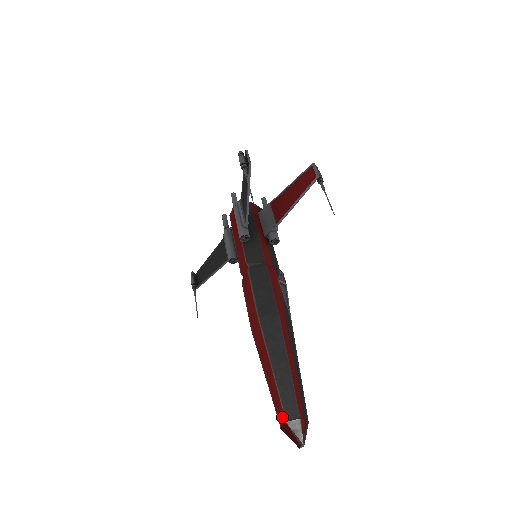
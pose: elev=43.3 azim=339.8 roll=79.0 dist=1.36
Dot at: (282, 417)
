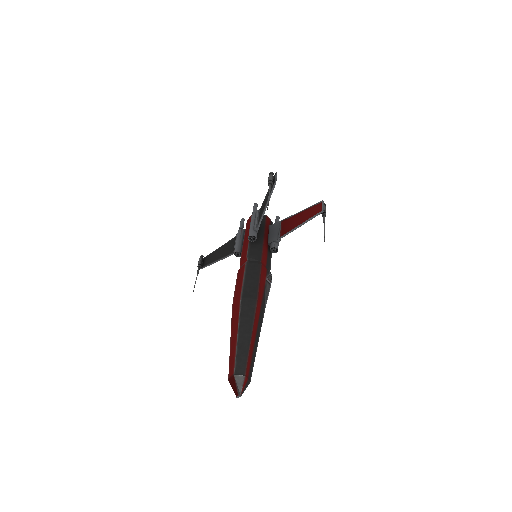
Dot at: (232, 371)
